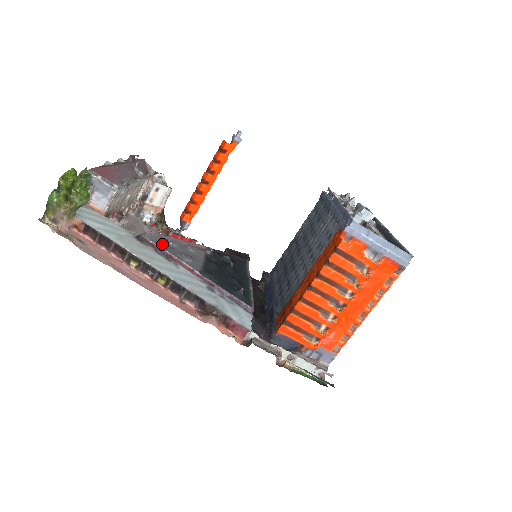
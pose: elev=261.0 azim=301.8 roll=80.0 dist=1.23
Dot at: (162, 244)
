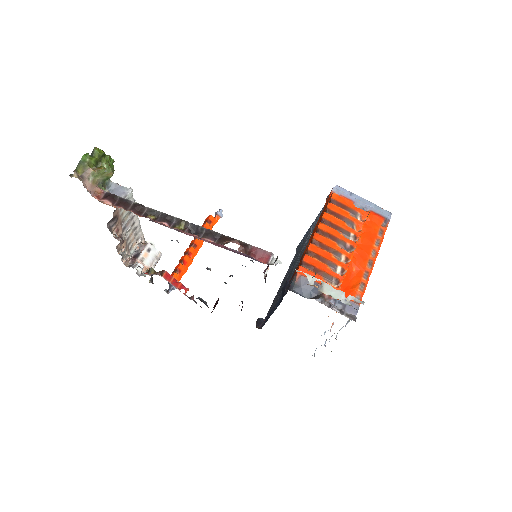
Dot at: occluded
